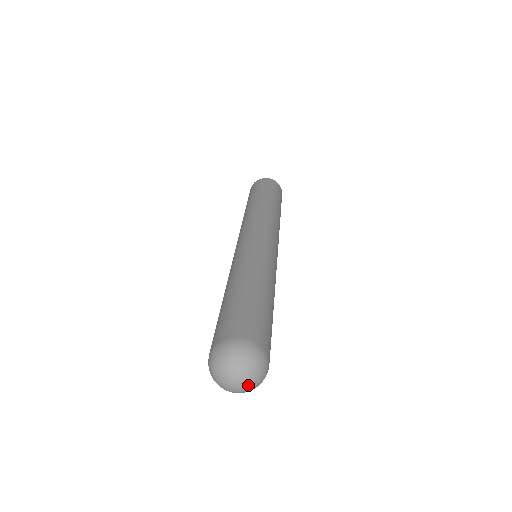
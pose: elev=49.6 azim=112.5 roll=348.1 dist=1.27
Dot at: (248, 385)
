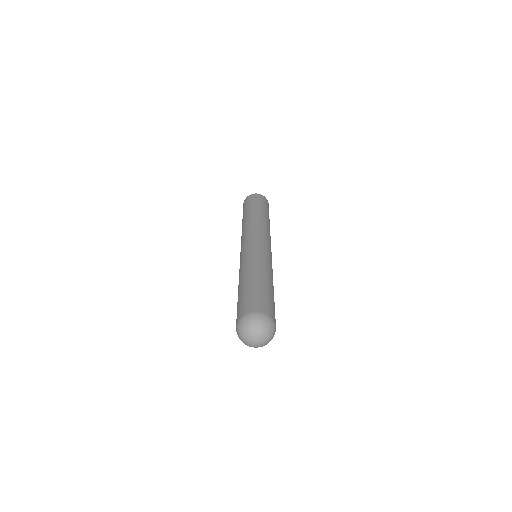
Dot at: (259, 345)
